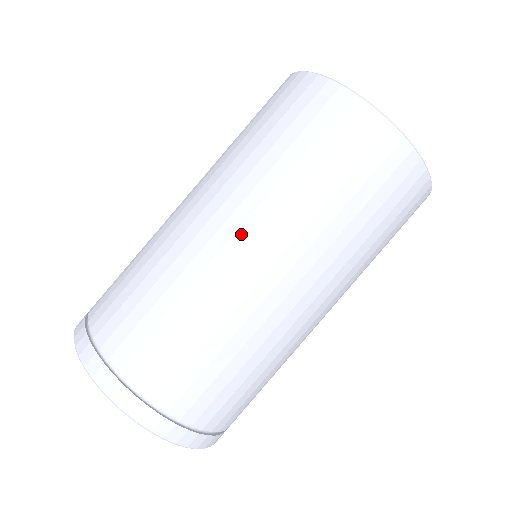
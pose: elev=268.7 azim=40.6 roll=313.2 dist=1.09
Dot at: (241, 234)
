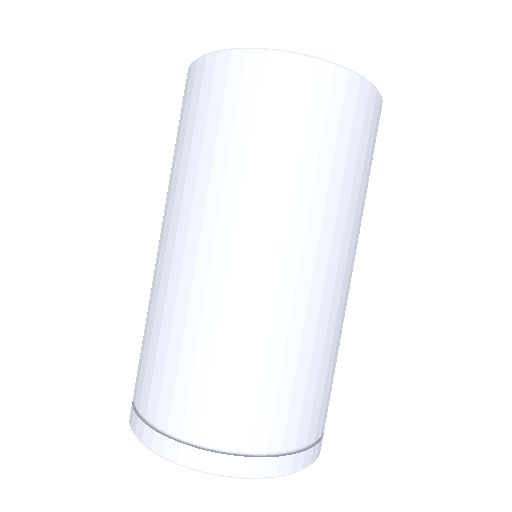
Dot at: (254, 249)
